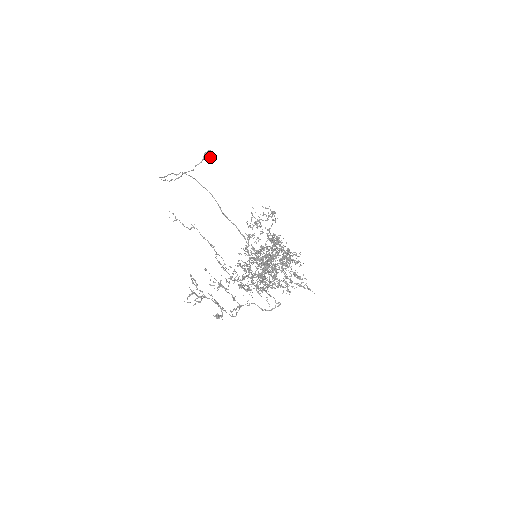
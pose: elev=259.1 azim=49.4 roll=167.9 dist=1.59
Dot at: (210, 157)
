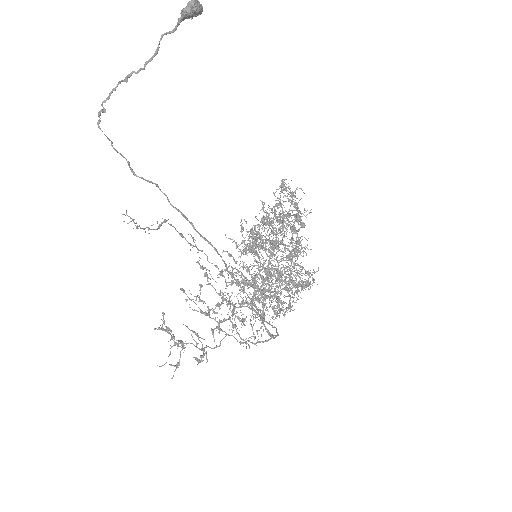
Dot at: (193, 15)
